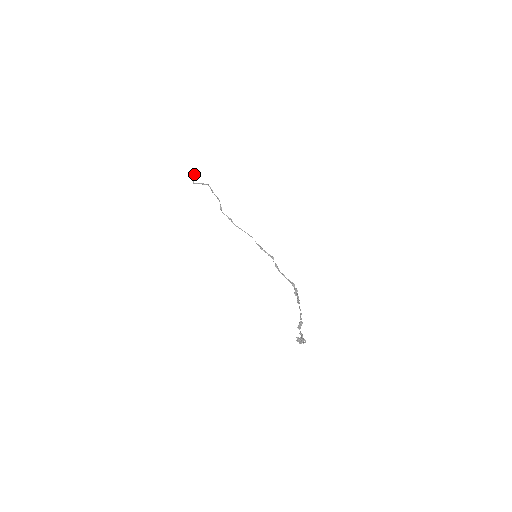
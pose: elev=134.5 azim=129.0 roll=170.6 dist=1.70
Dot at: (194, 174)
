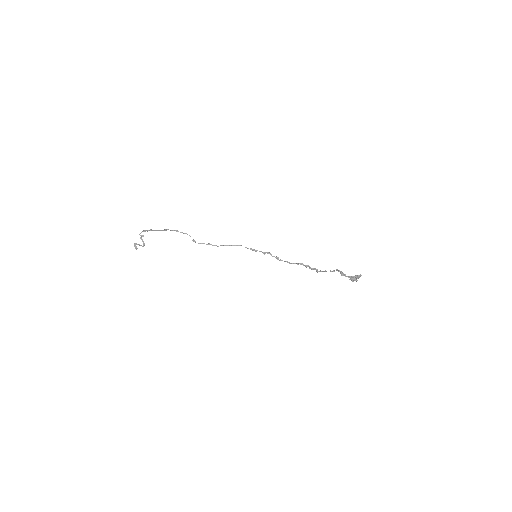
Dot at: (141, 239)
